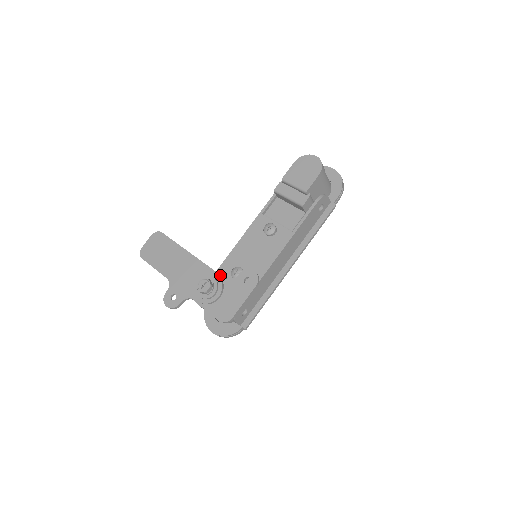
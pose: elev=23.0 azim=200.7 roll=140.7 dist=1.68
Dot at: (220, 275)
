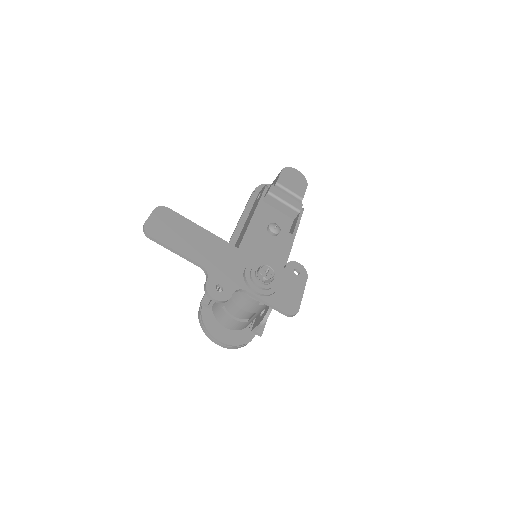
Dot at: occluded
